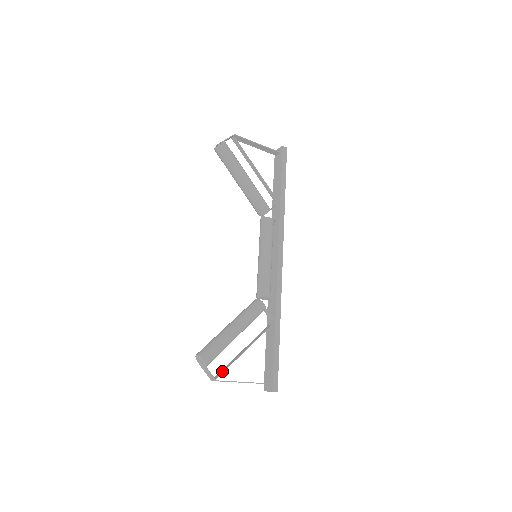
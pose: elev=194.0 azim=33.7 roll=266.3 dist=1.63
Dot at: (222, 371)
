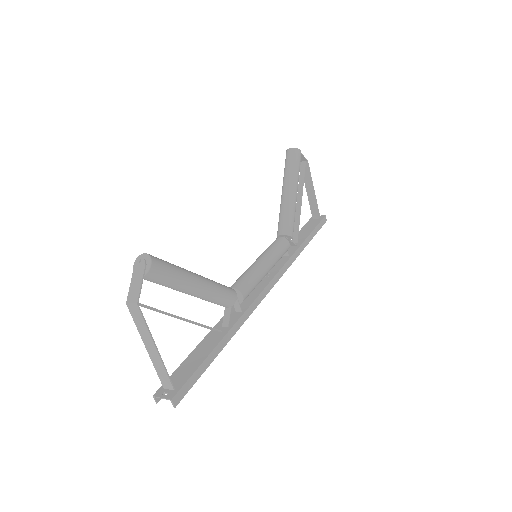
Dot at: (149, 306)
